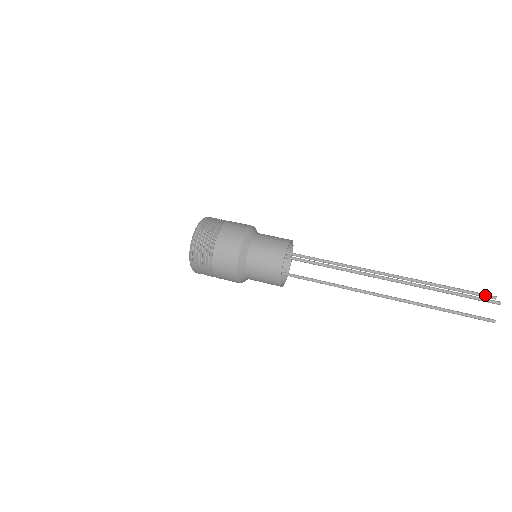
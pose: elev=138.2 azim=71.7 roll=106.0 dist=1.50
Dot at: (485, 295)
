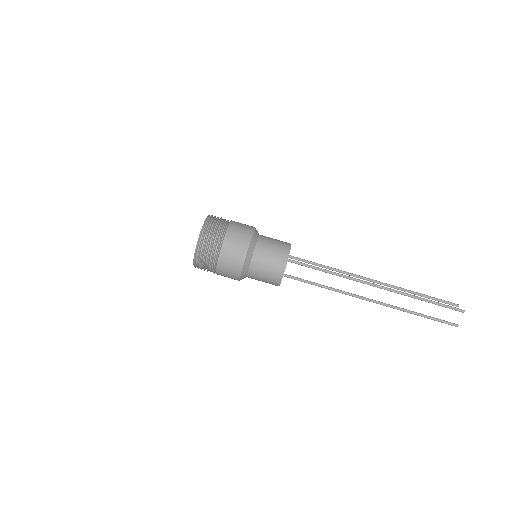
Dot at: (450, 303)
